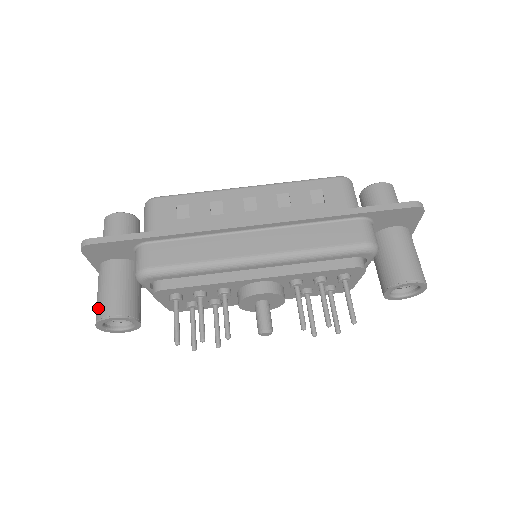
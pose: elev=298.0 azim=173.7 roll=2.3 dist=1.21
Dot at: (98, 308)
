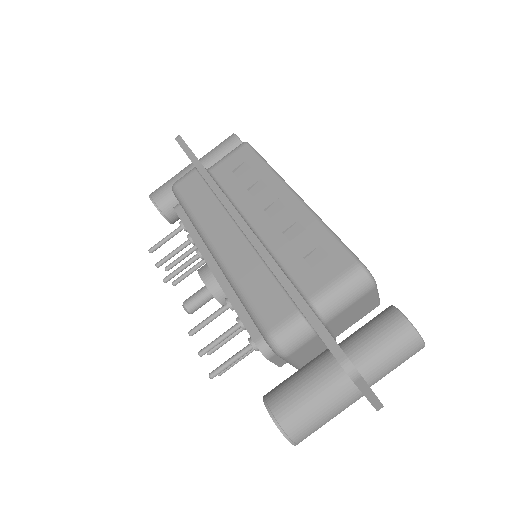
Dot at: (159, 187)
